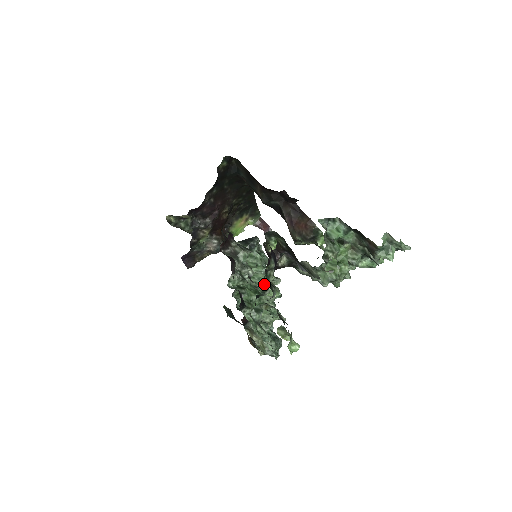
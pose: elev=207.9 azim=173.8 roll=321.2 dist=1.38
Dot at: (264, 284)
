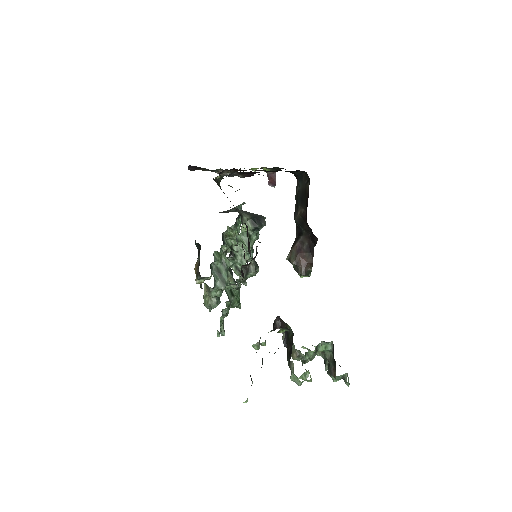
Dot at: (242, 263)
